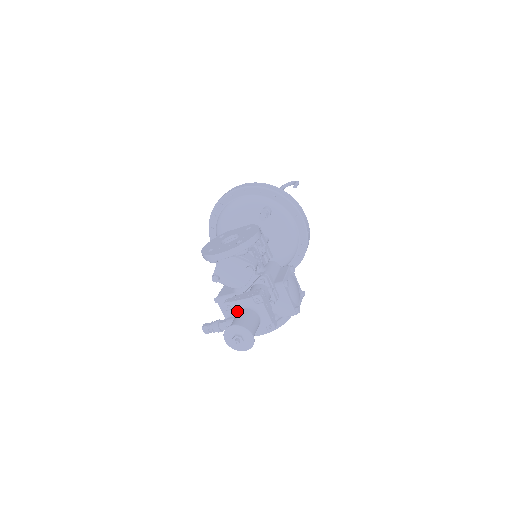
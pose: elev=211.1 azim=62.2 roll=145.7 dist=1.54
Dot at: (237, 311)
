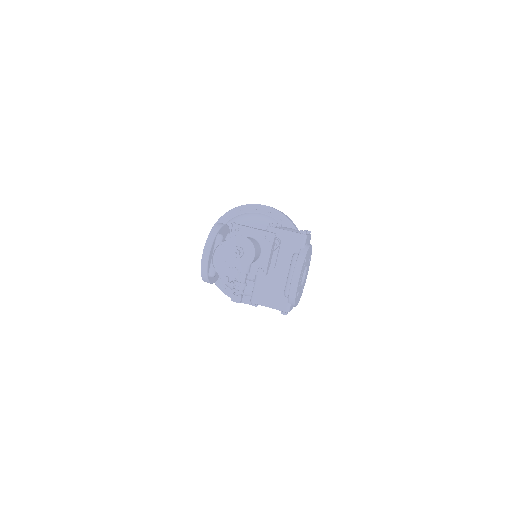
Dot at: occluded
